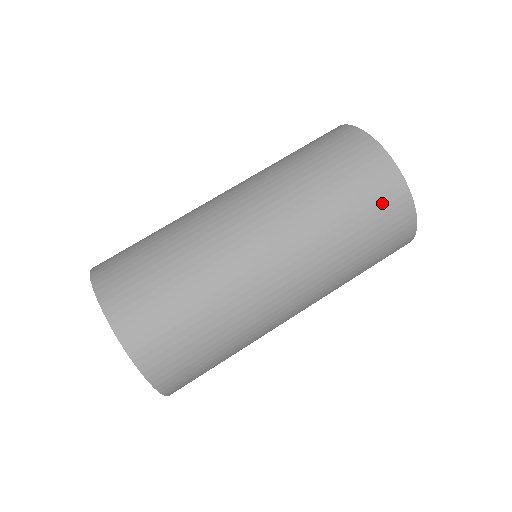
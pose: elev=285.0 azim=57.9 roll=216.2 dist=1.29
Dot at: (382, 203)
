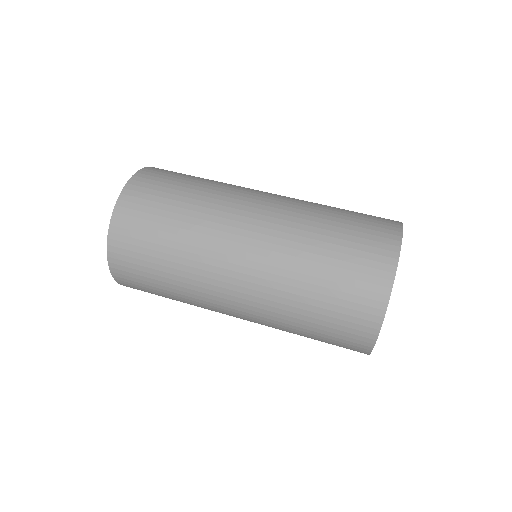
Dot at: (353, 305)
